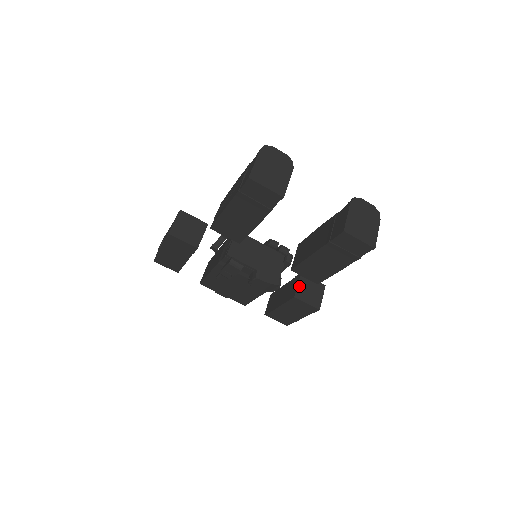
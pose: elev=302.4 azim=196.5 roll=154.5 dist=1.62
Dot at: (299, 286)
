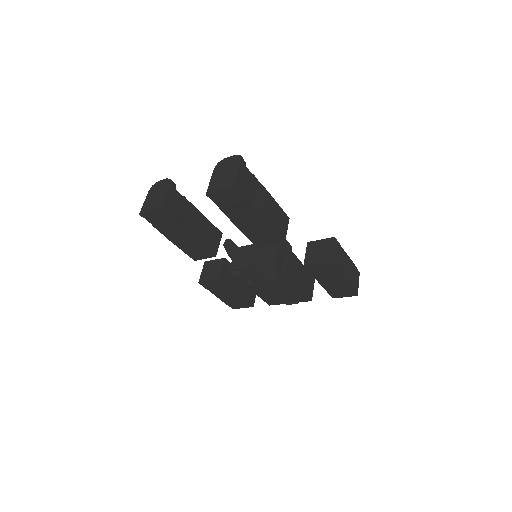
Dot at: (307, 255)
